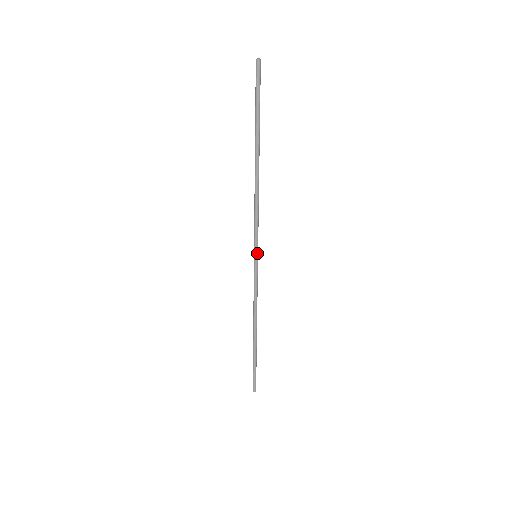
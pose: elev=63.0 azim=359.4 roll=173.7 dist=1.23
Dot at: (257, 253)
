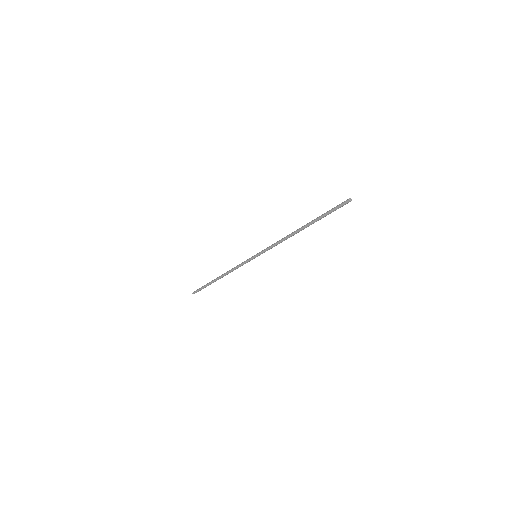
Dot at: occluded
